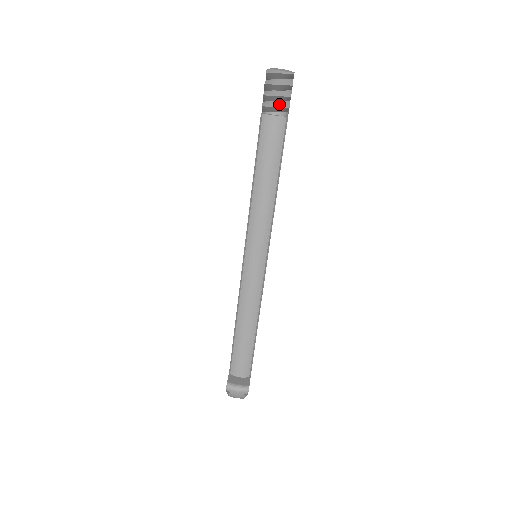
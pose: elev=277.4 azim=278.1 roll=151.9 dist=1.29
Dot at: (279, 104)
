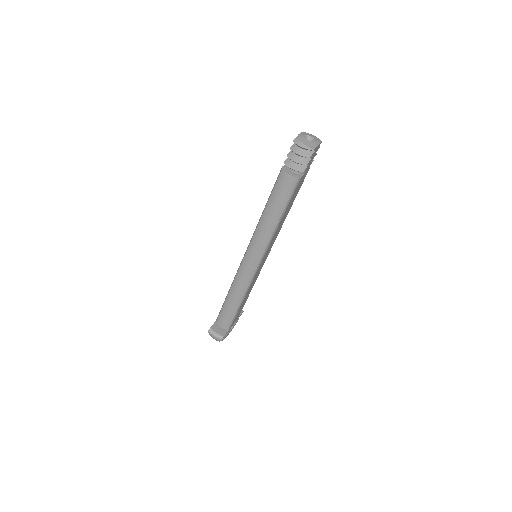
Dot at: (296, 167)
